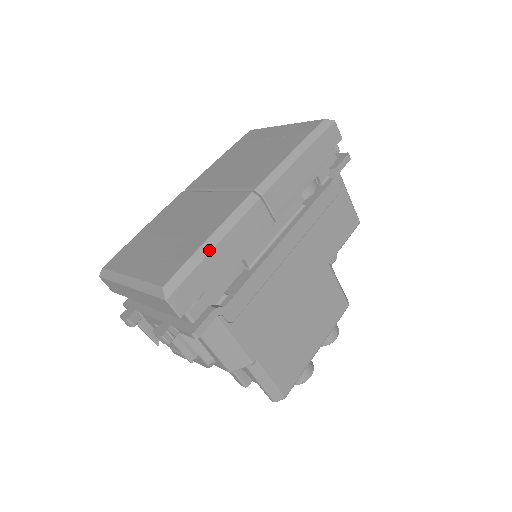
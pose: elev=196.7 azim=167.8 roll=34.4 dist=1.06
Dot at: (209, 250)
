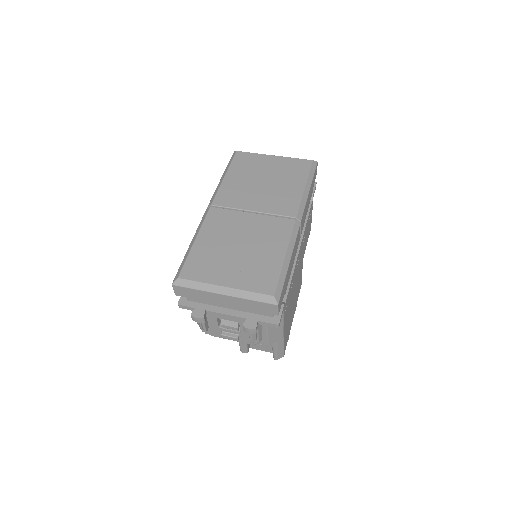
Dot at: (288, 266)
